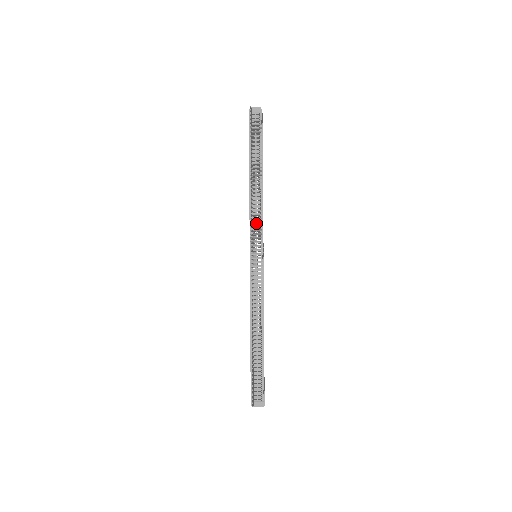
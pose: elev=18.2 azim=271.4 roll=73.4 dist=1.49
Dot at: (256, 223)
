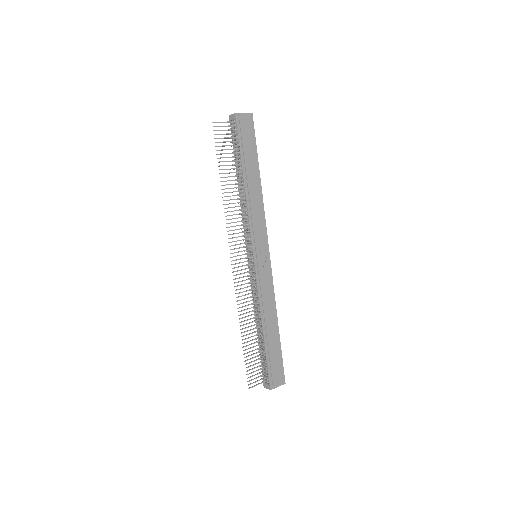
Dot at: (247, 227)
